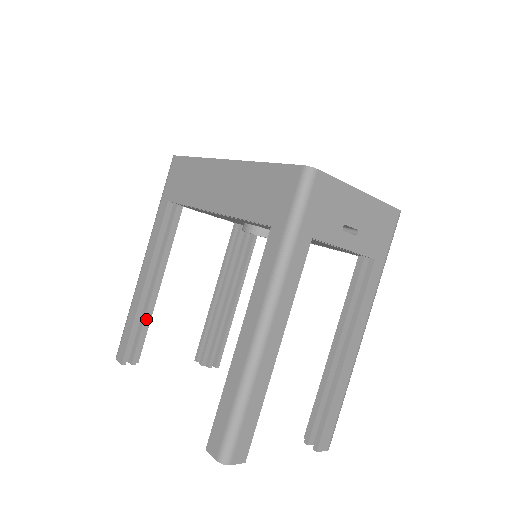
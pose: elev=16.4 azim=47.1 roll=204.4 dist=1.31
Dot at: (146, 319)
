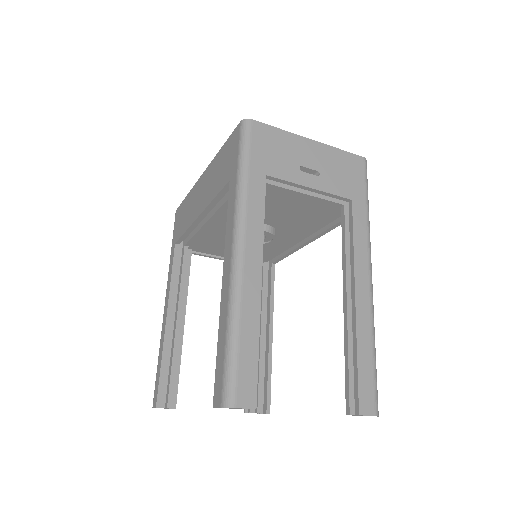
Dot at: (174, 357)
